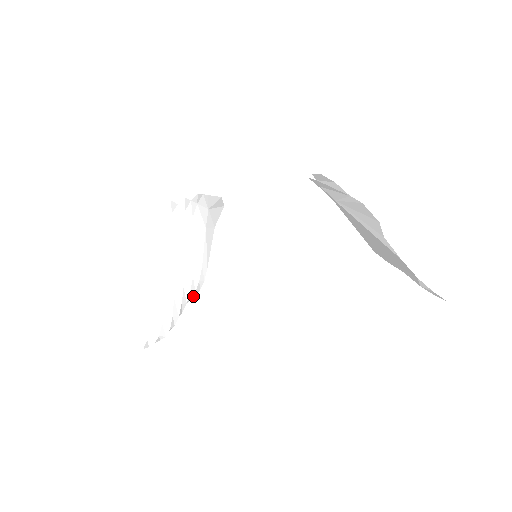
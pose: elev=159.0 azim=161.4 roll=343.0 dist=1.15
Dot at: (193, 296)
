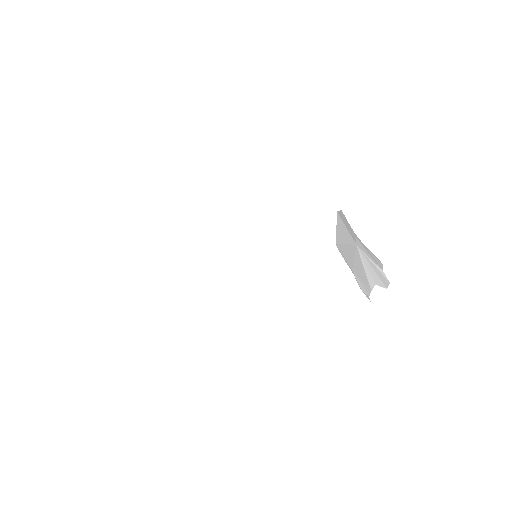
Dot at: occluded
